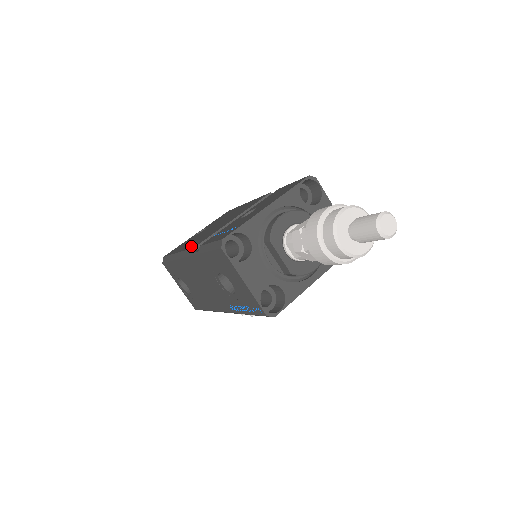
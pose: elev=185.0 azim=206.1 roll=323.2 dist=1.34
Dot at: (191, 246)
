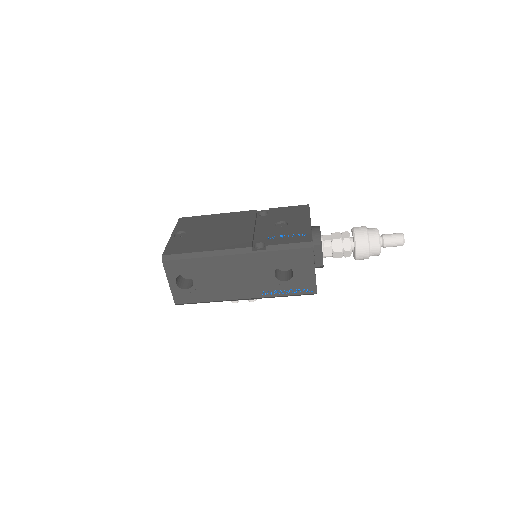
Dot at: (235, 246)
